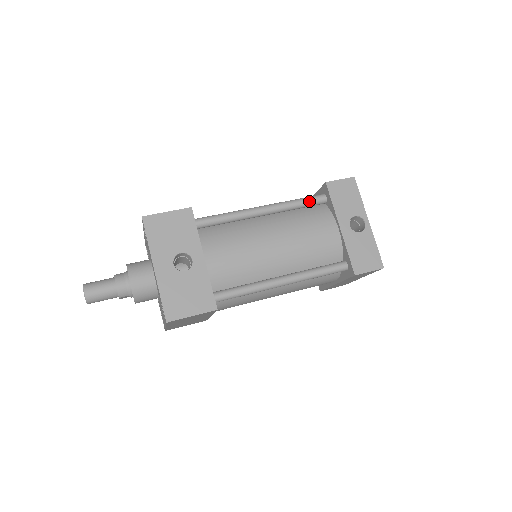
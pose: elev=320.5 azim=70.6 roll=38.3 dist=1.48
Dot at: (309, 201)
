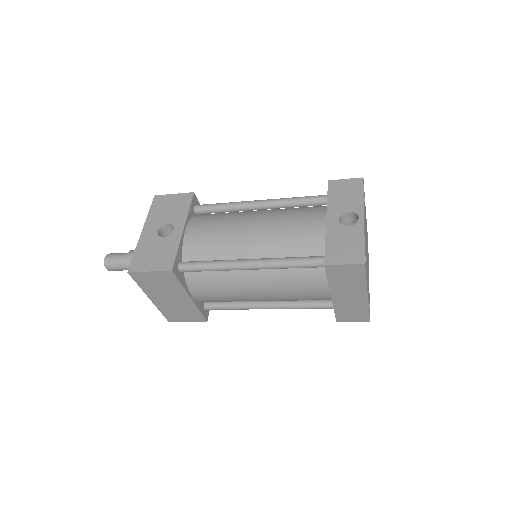
Dot at: (308, 198)
